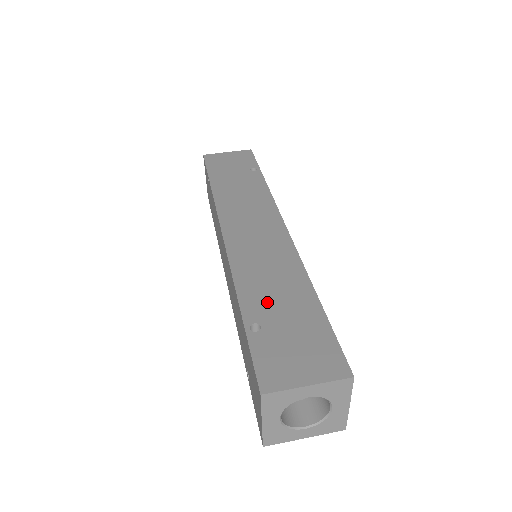
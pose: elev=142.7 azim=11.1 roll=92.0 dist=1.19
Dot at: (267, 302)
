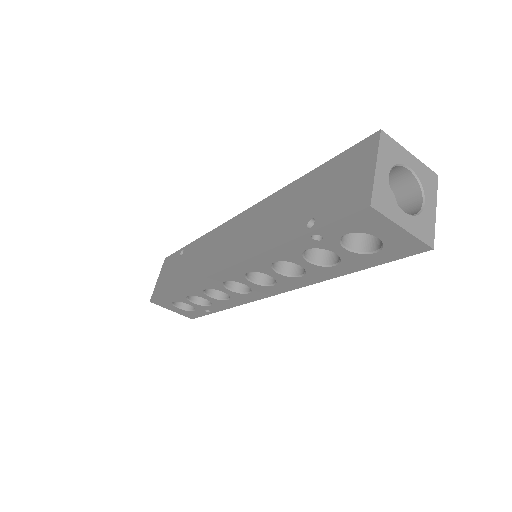
Dot at: occluded
